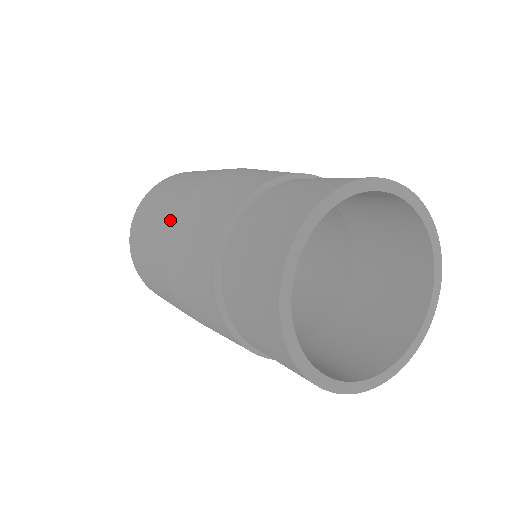
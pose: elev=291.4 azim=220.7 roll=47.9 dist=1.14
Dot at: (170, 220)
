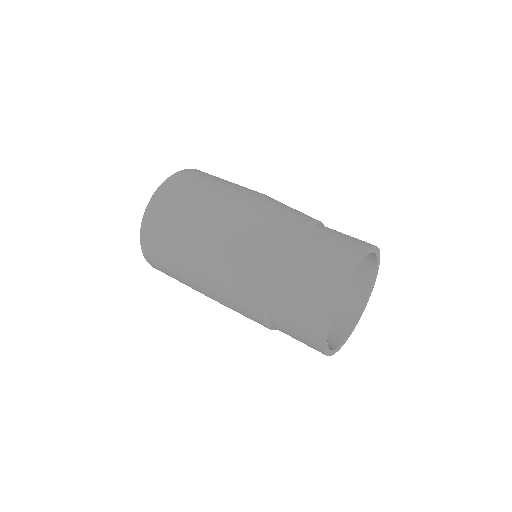
Dot at: (233, 204)
